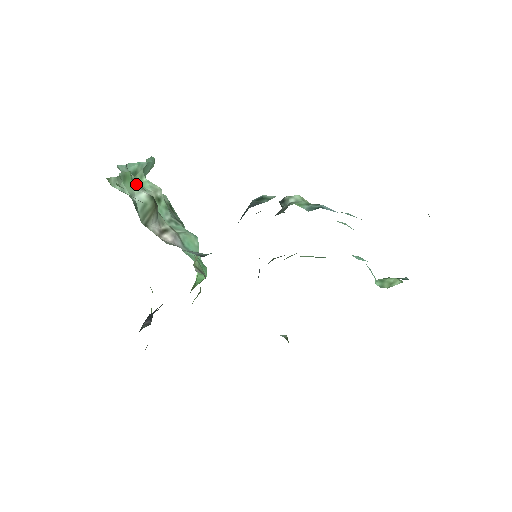
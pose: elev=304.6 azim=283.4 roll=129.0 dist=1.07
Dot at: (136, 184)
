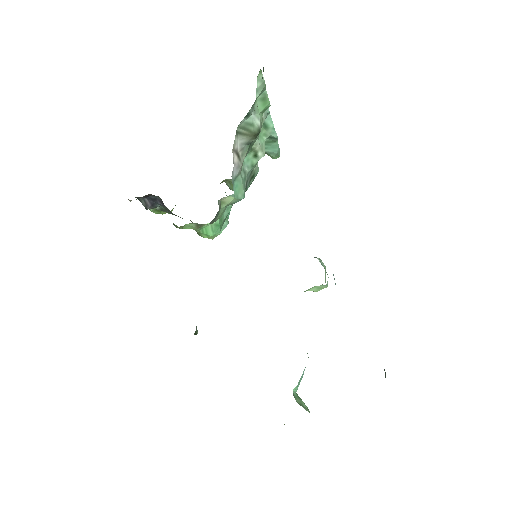
Dot at: occluded
